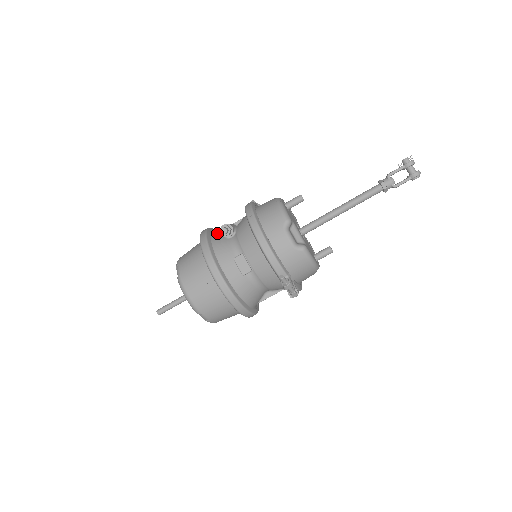
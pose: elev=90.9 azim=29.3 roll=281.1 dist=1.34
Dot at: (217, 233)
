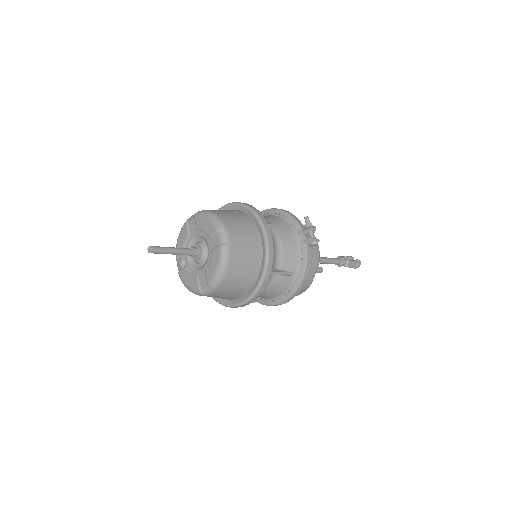
Dot at: occluded
